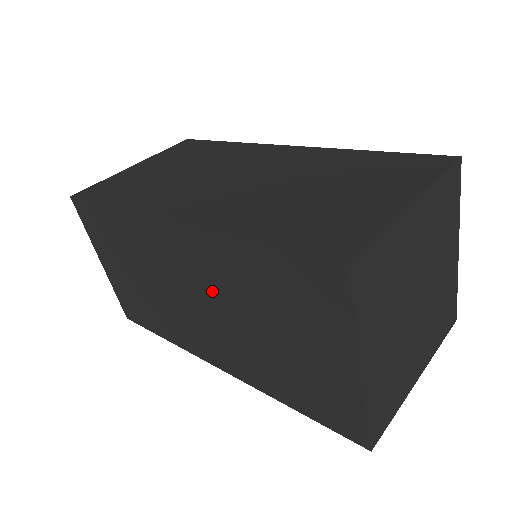
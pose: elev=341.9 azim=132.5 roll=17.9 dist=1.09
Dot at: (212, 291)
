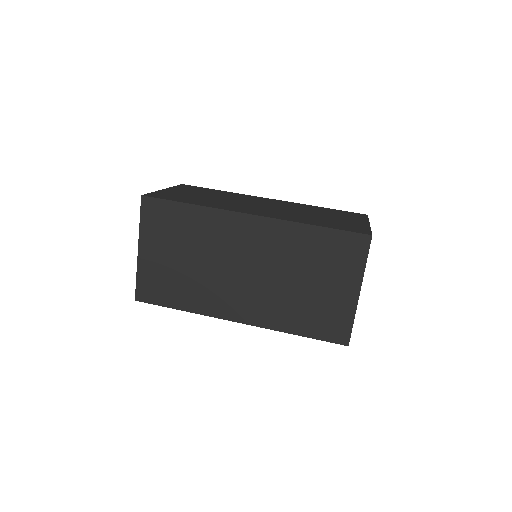
Dot at: (267, 259)
